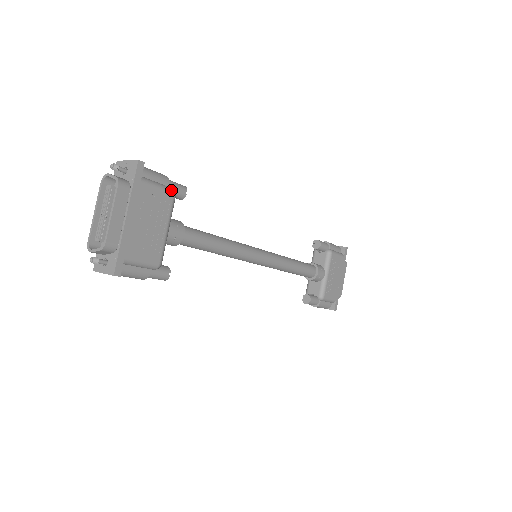
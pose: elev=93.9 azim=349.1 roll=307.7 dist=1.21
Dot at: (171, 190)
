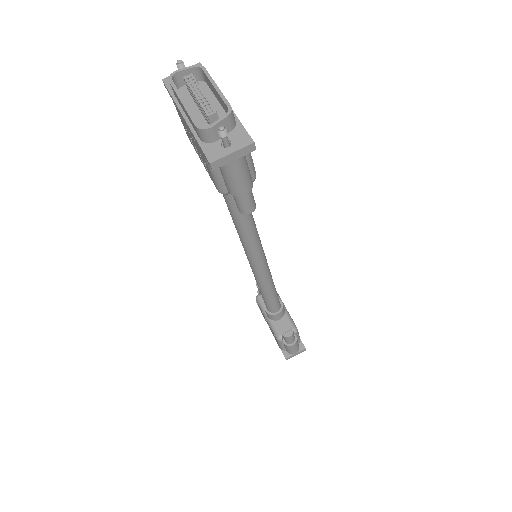
Dot at: occluded
